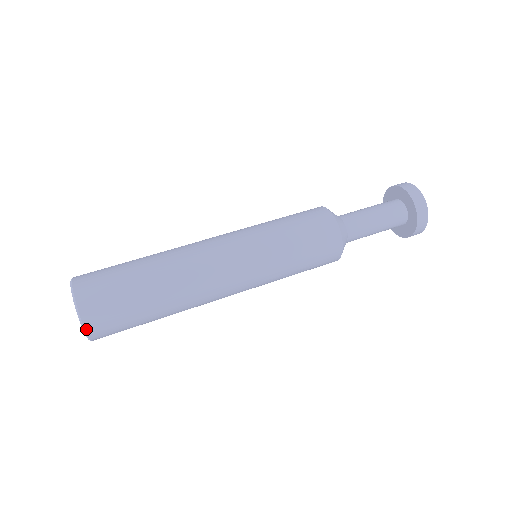
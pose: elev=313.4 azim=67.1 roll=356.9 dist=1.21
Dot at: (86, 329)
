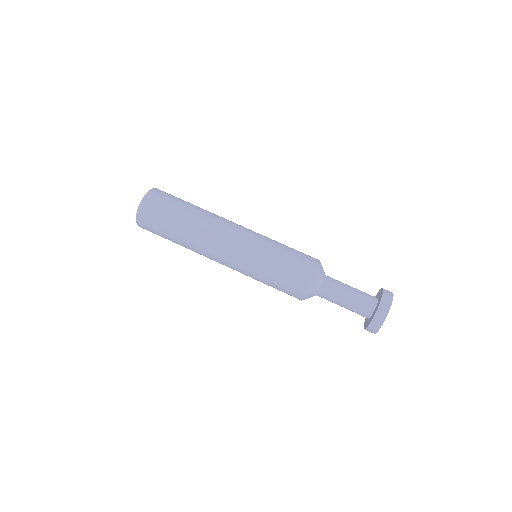
Dot at: occluded
